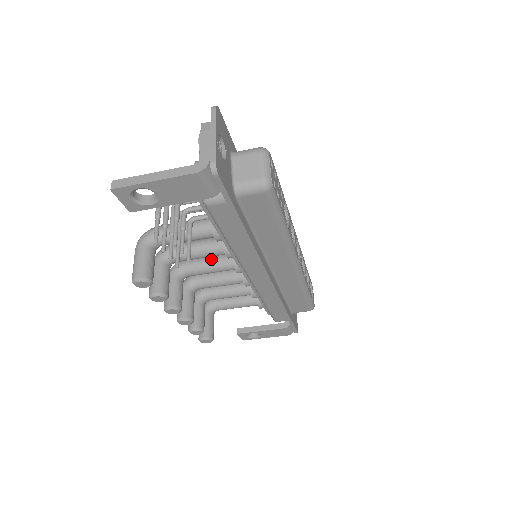
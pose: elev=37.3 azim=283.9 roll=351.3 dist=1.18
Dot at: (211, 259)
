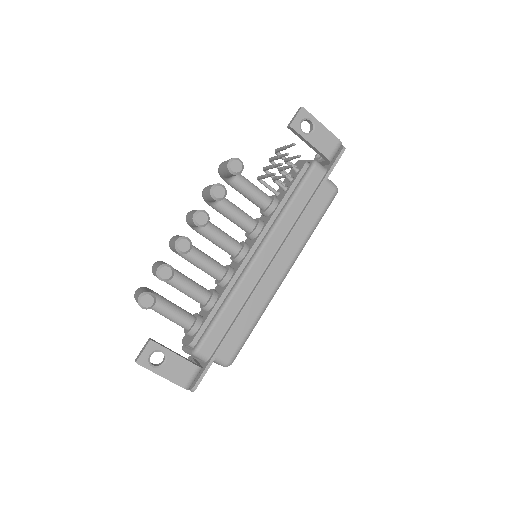
Dot at: (226, 233)
